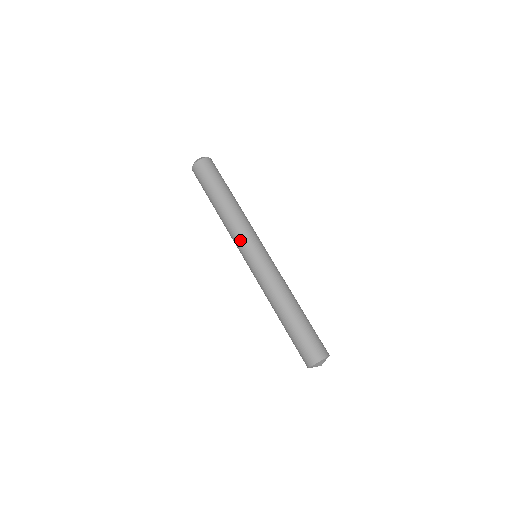
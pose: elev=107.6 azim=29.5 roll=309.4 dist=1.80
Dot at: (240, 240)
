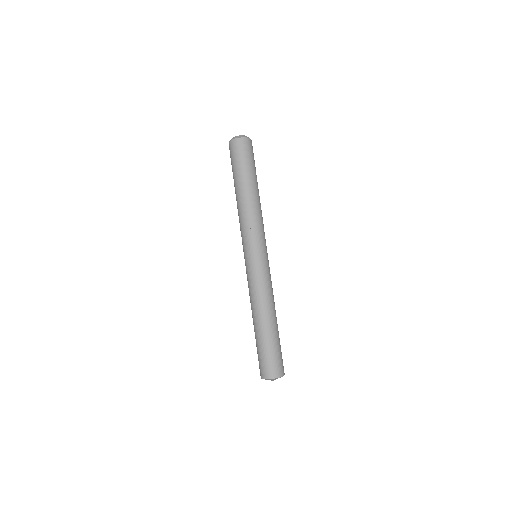
Dot at: (253, 235)
